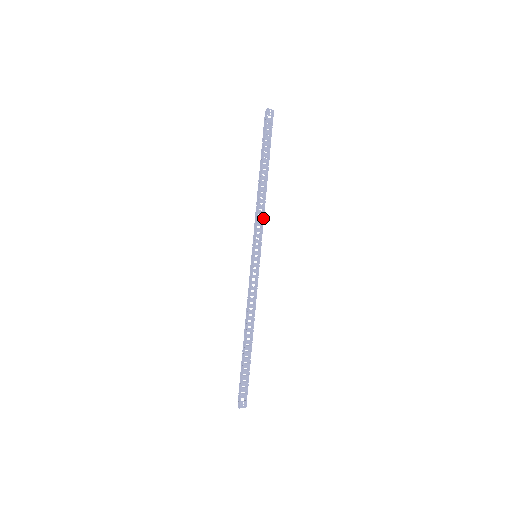
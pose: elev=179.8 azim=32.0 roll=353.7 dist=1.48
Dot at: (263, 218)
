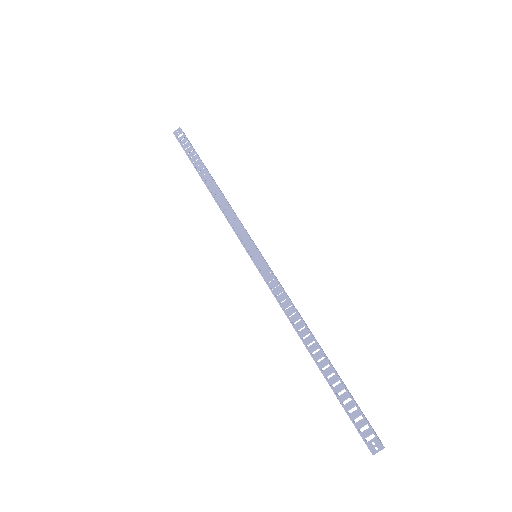
Dot at: (235, 216)
